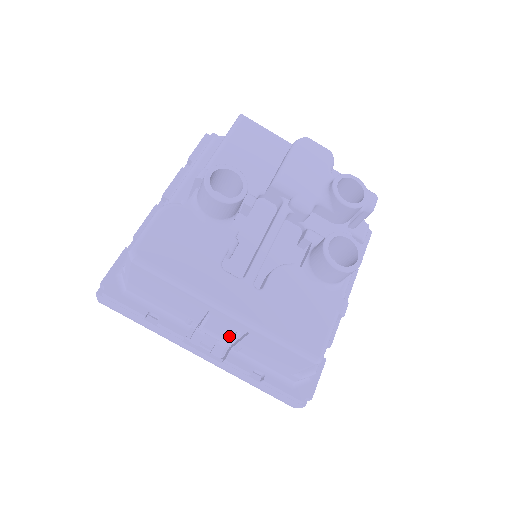
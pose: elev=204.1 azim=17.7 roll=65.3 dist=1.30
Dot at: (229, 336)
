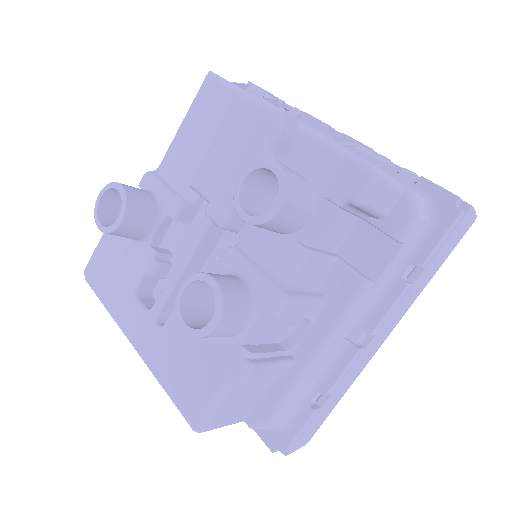
Dot at: occluded
